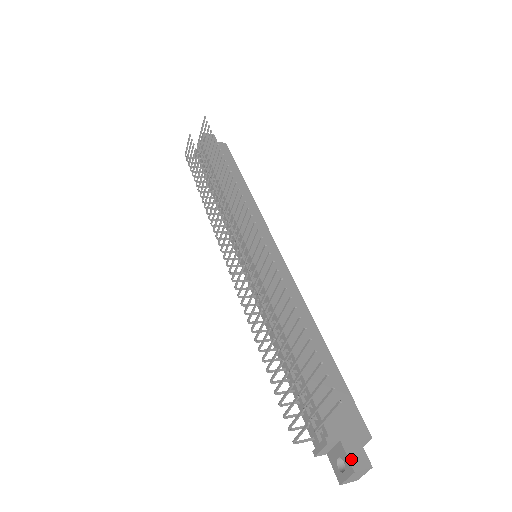
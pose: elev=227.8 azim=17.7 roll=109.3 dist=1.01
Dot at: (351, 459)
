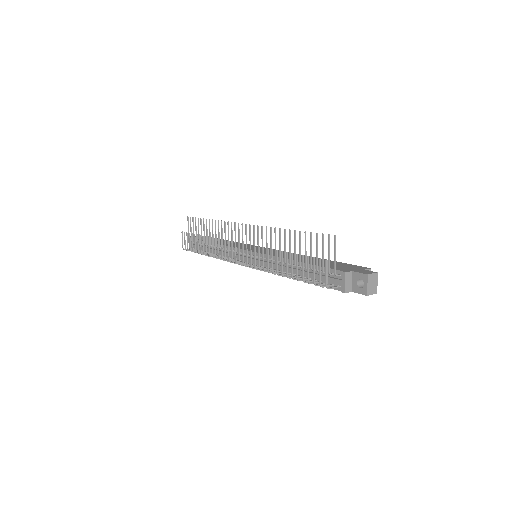
Dot at: (363, 273)
